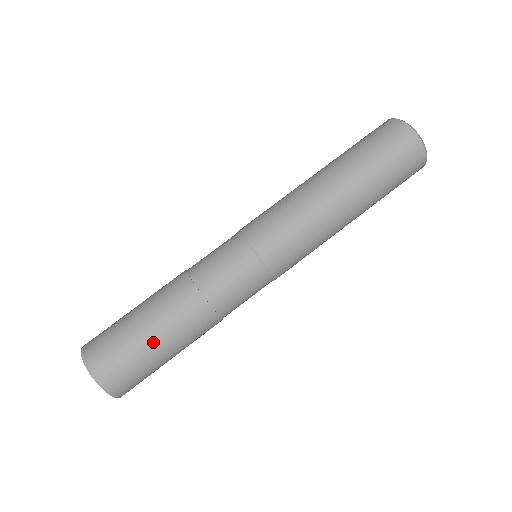
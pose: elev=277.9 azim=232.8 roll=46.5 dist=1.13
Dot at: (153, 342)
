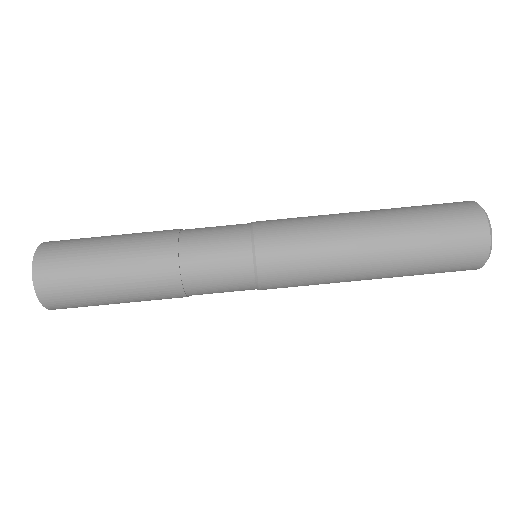
Dot at: (106, 249)
